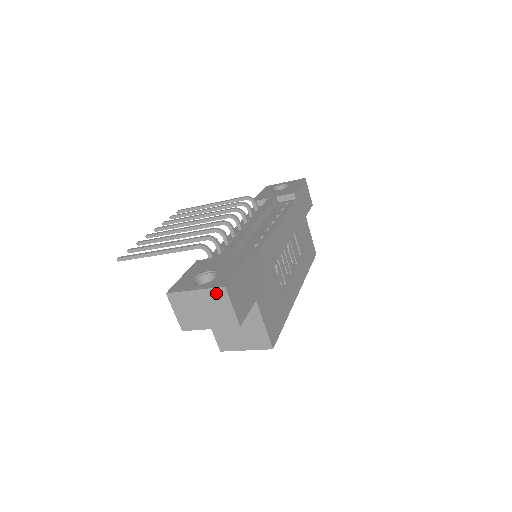
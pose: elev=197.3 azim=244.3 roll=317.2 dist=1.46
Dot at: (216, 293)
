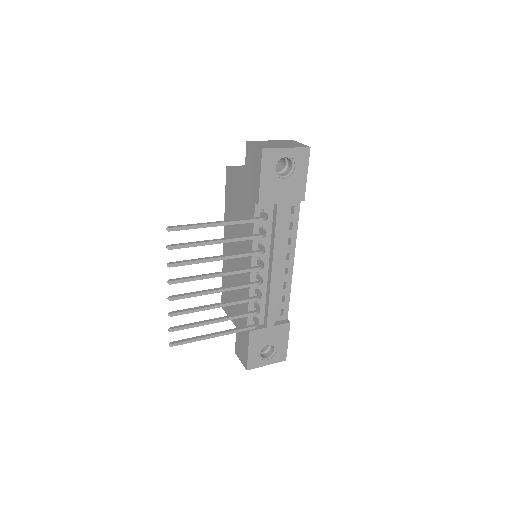
Dot at: (278, 360)
